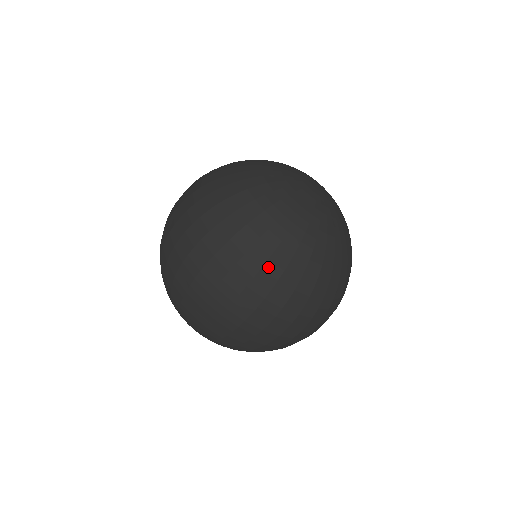
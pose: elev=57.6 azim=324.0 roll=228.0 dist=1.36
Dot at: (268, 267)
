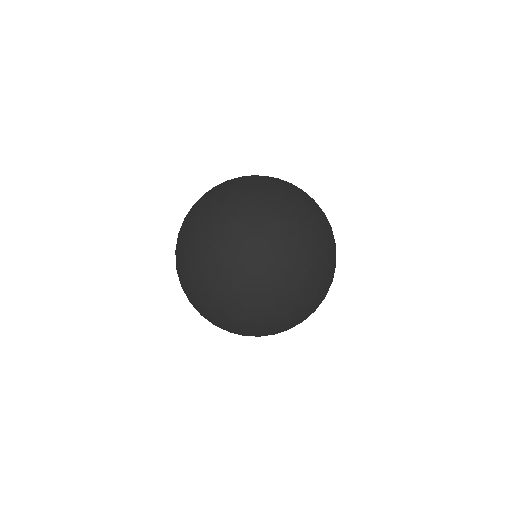
Dot at: (203, 293)
